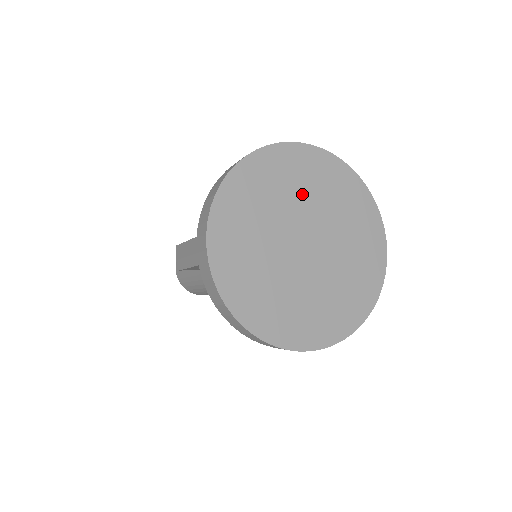
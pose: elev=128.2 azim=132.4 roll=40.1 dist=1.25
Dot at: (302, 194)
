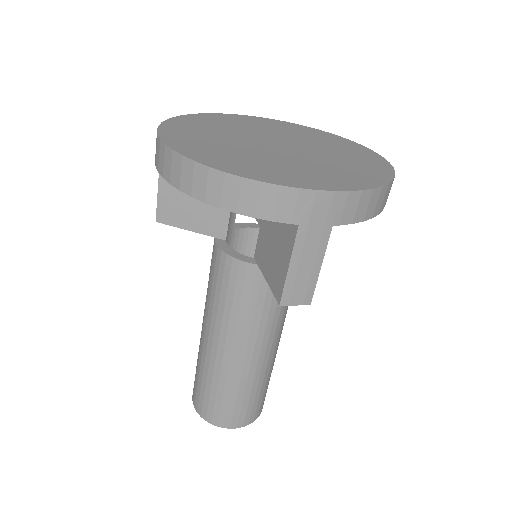
Dot at: (288, 134)
